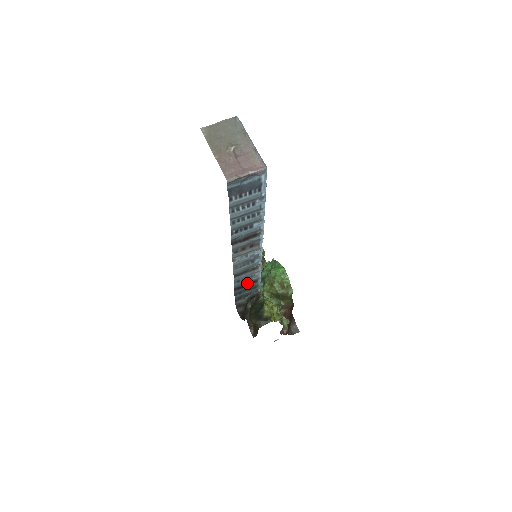
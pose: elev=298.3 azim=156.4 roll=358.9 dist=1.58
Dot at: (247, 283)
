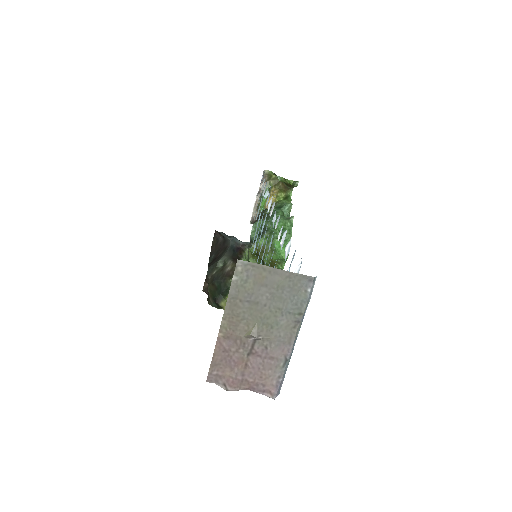
Dot at: occluded
